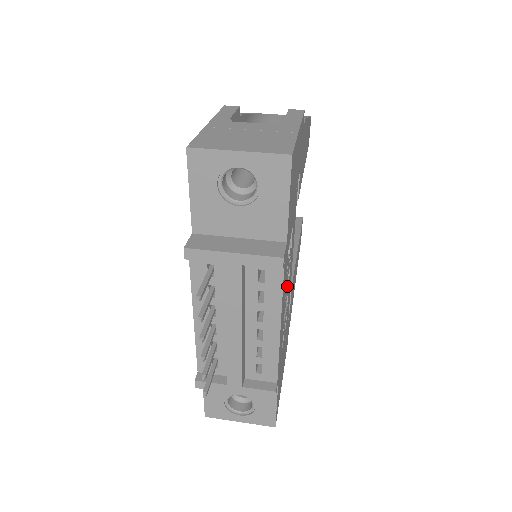
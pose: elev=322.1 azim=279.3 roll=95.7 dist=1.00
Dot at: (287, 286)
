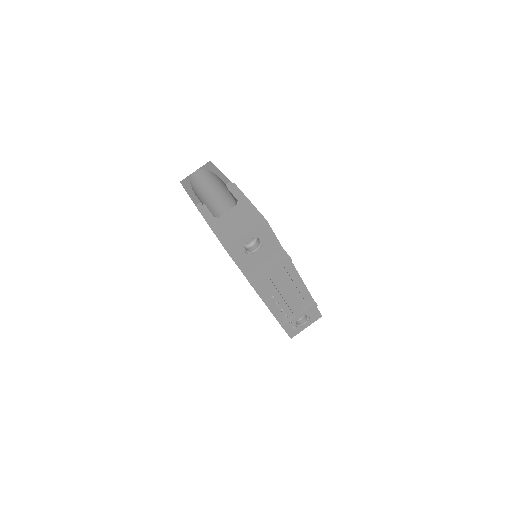
Dot at: occluded
